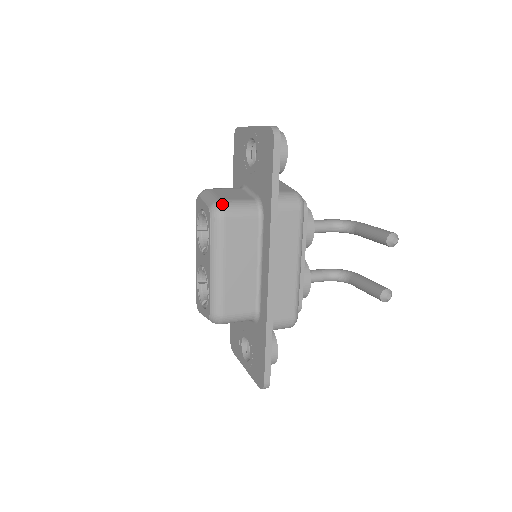
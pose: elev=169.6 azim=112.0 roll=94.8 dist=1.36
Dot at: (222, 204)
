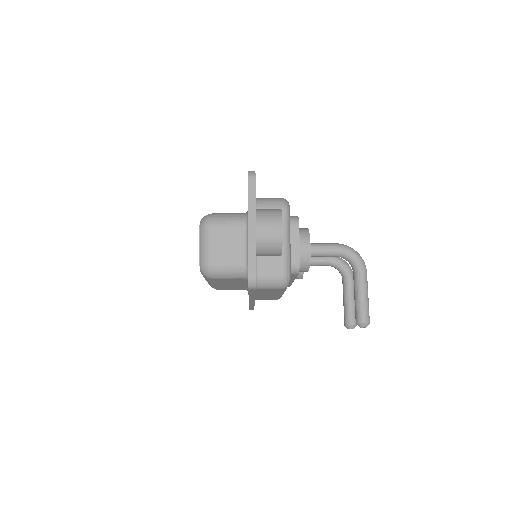
Dot at: (210, 270)
